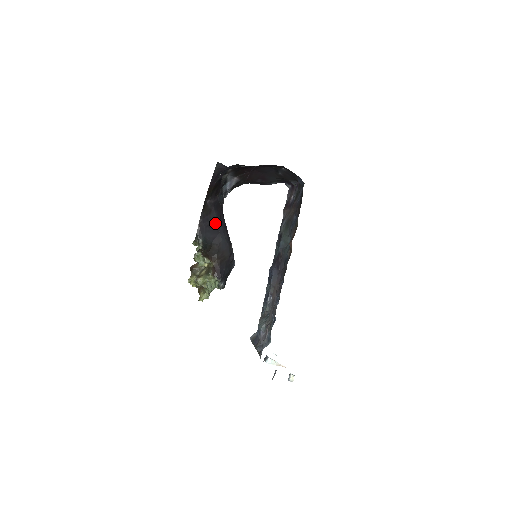
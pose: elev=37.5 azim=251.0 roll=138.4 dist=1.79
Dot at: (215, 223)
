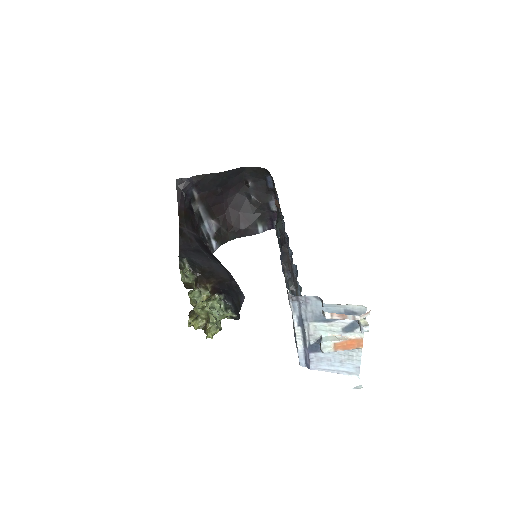
Dot at: (200, 251)
